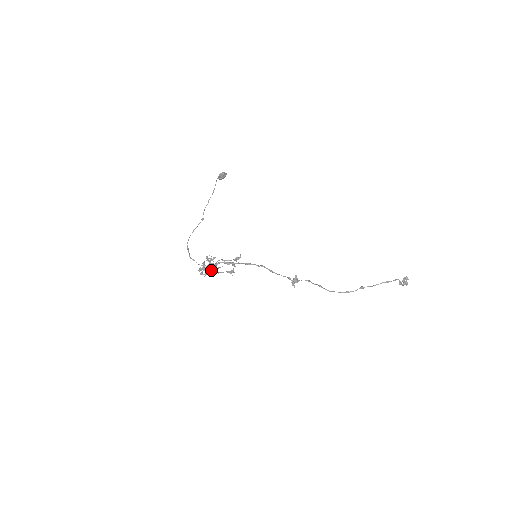
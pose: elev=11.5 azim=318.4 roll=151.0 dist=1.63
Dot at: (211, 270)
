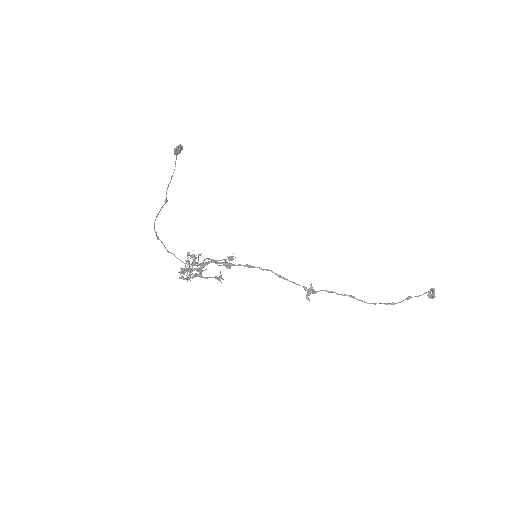
Dot at: (196, 273)
